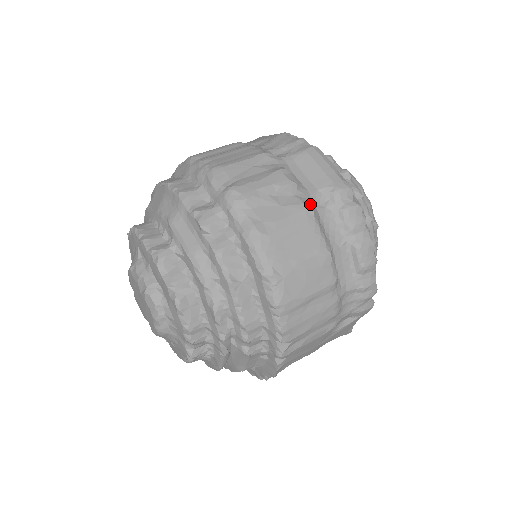
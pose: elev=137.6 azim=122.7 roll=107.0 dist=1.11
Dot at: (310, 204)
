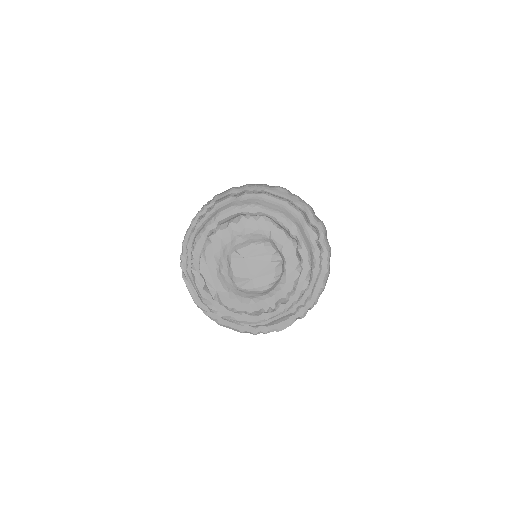
Dot at: occluded
